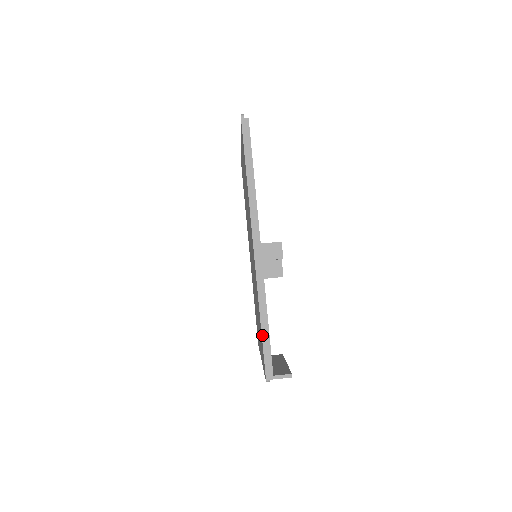
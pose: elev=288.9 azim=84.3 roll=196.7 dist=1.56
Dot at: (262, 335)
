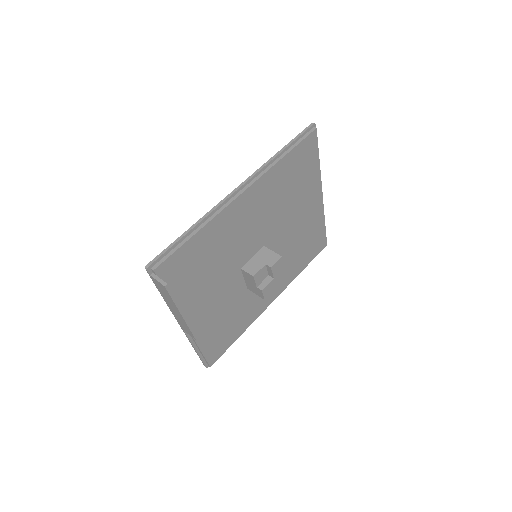
Dot at: (179, 237)
